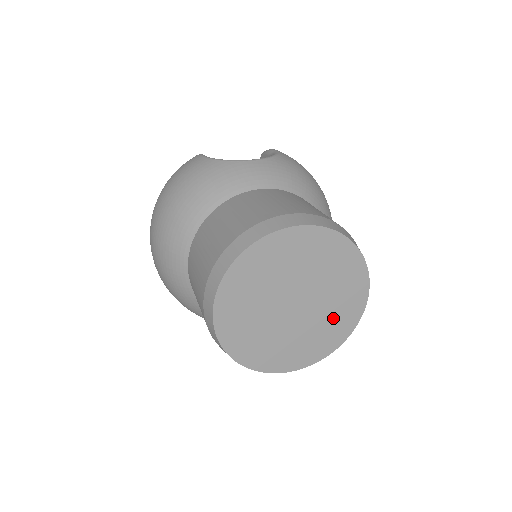
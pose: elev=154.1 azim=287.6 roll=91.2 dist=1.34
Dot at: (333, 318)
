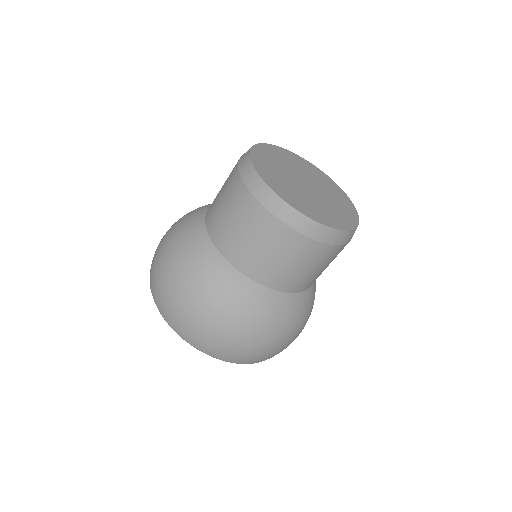
Dot at: (336, 197)
